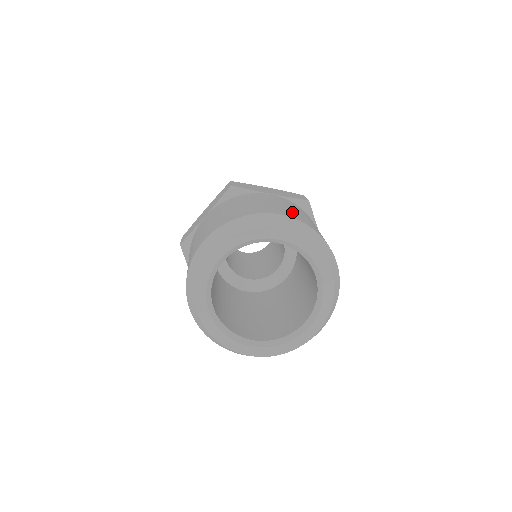
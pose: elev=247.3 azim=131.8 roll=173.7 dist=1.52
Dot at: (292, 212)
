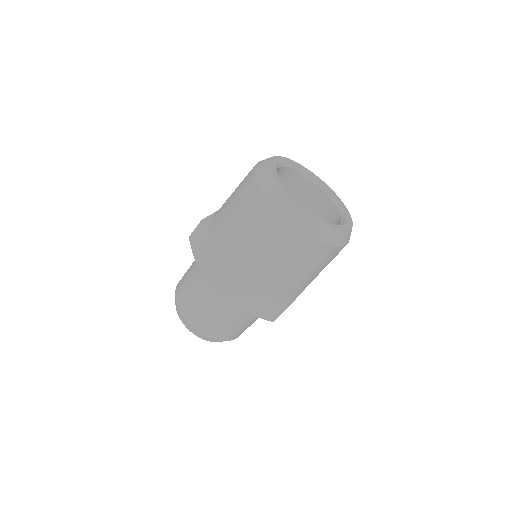
Dot at: occluded
